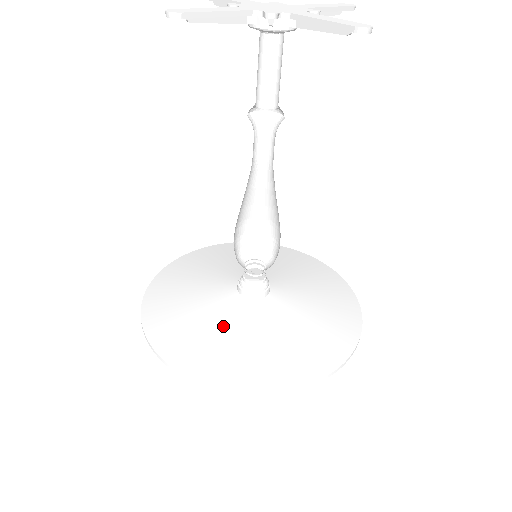
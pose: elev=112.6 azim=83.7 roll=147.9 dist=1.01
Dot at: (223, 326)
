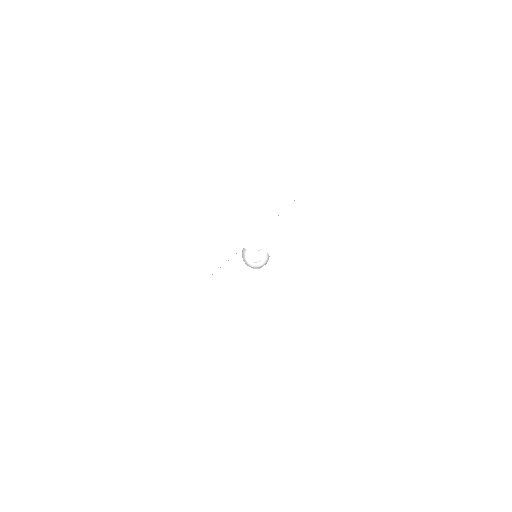
Dot at: (241, 289)
